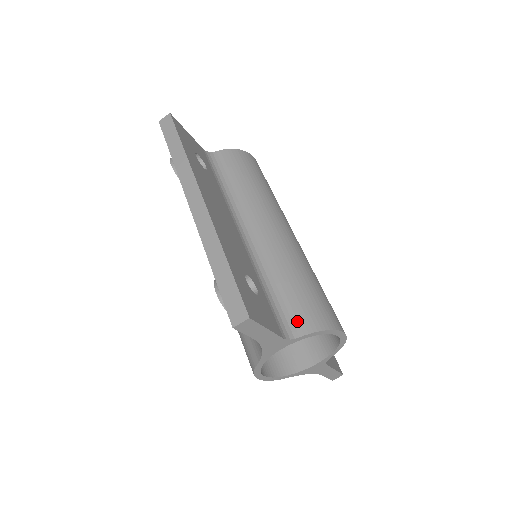
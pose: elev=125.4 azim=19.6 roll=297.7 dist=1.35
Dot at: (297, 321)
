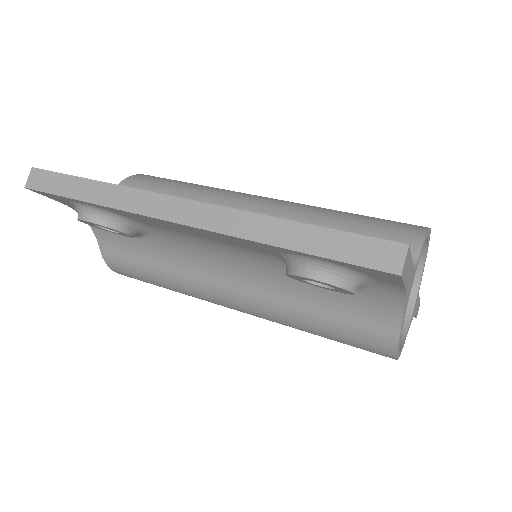
Dot at: occluded
